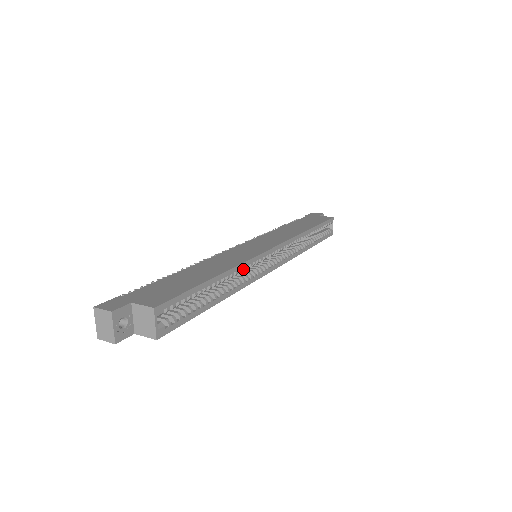
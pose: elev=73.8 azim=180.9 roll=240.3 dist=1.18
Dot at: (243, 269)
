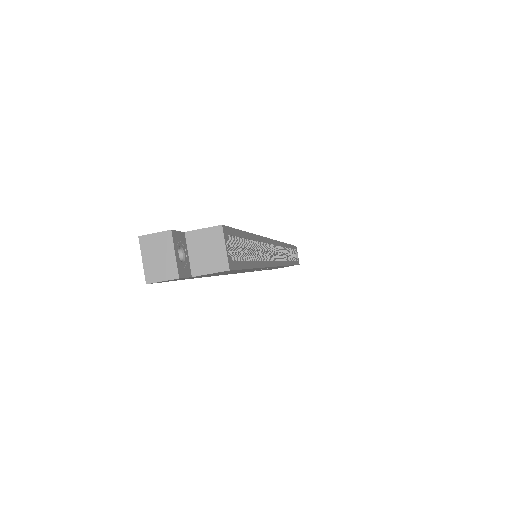
Dot at: (264, 245)
